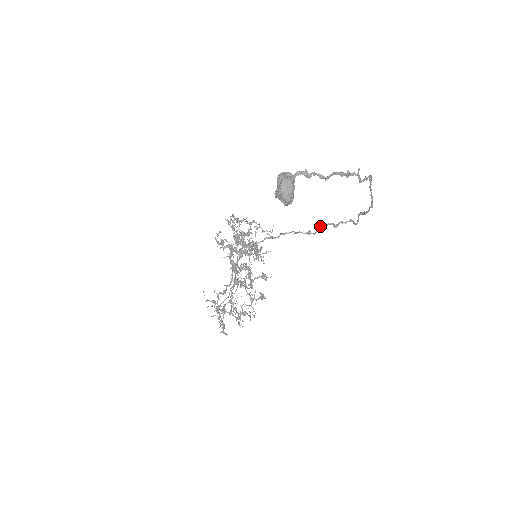
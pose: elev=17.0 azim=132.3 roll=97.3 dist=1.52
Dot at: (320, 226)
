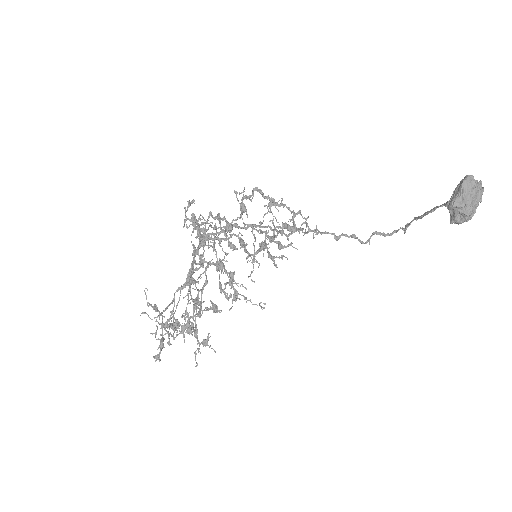
Dot at: occluded
